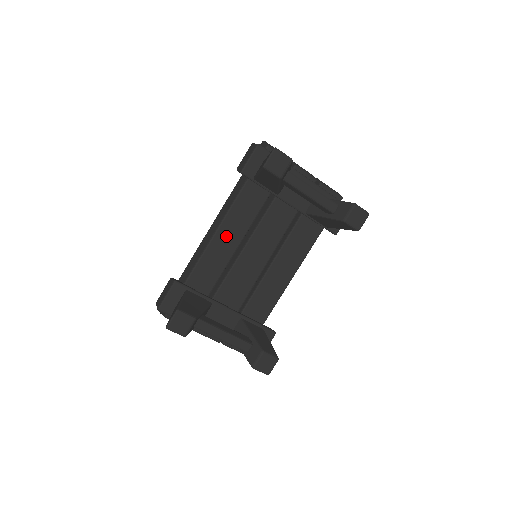
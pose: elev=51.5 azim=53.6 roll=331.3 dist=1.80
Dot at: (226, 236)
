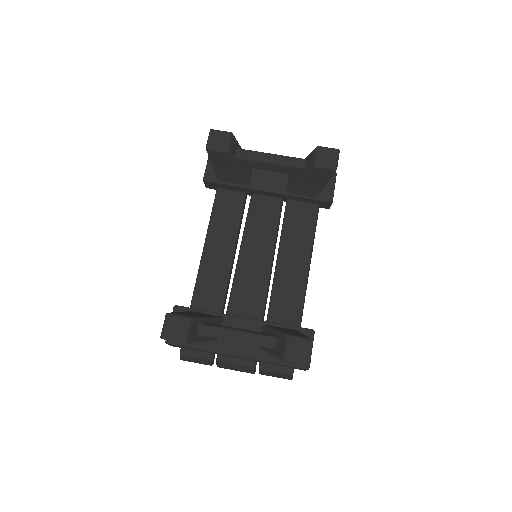
Dot at: (216, 247)
